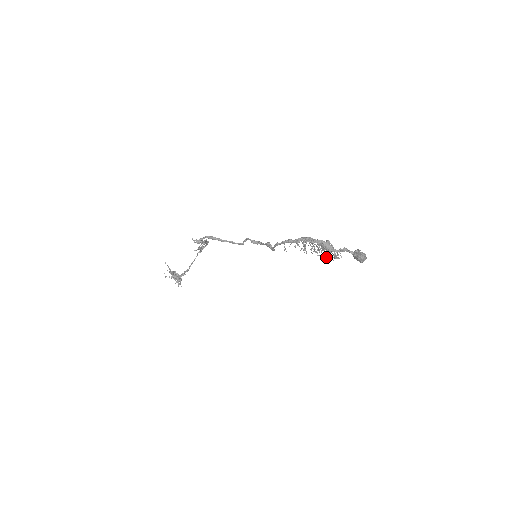
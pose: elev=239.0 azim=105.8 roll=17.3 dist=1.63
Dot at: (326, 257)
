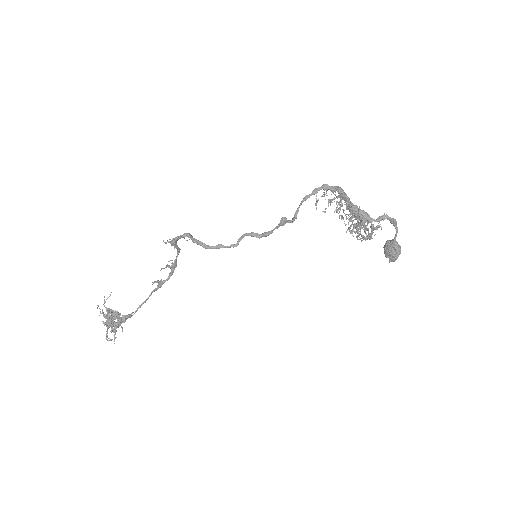
Dot at: (357, 238)
